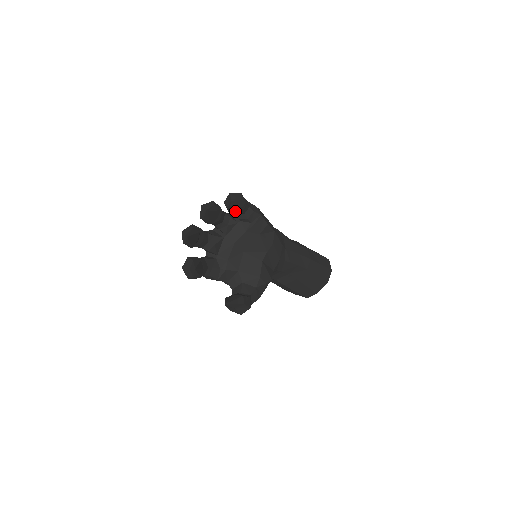
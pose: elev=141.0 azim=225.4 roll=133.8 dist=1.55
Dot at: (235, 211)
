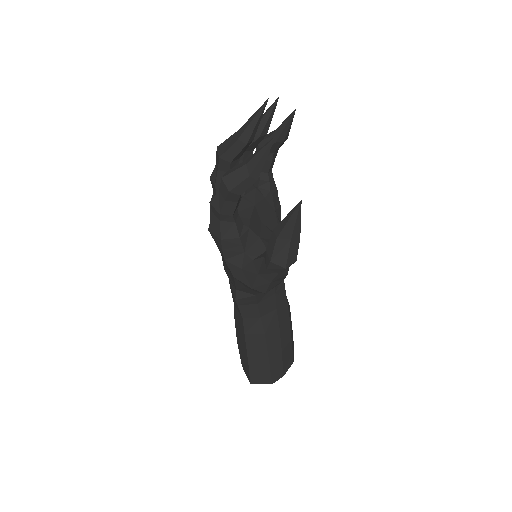
Dot at: (287, 130)
